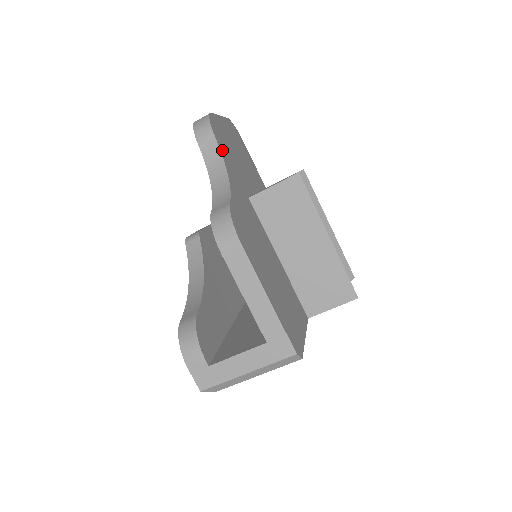
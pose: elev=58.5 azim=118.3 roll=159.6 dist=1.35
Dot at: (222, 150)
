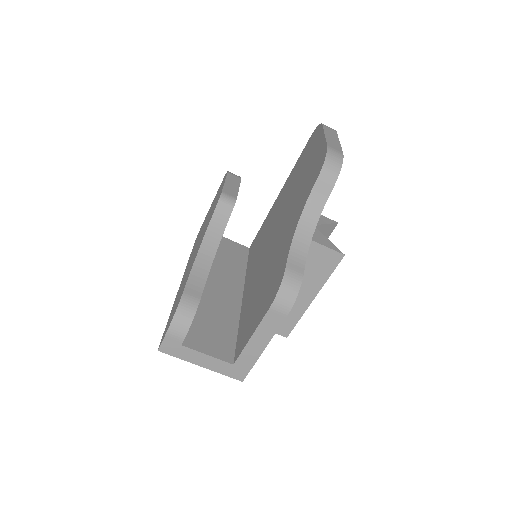
Dot at: (325, 200)
